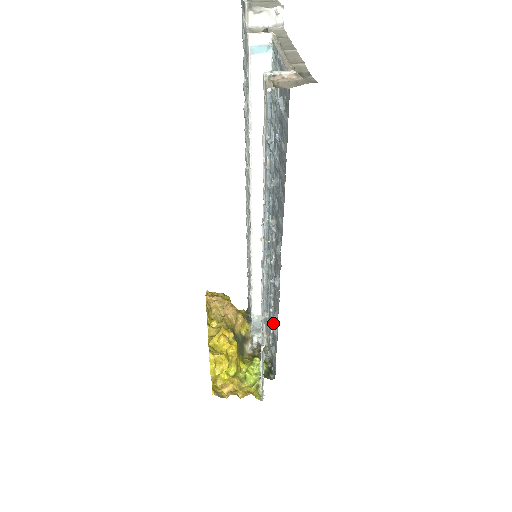
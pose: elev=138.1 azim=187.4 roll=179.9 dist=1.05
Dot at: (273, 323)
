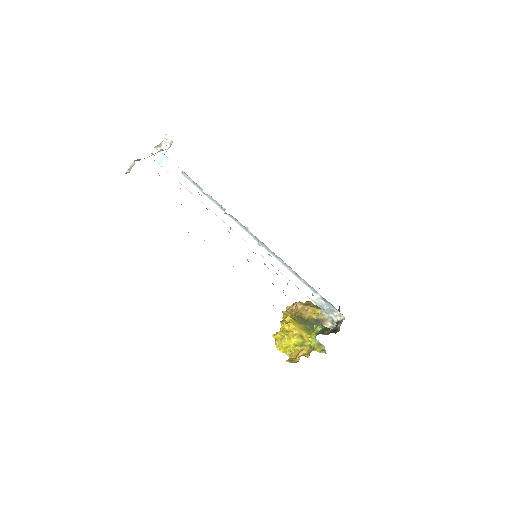
Dot at: occluded
